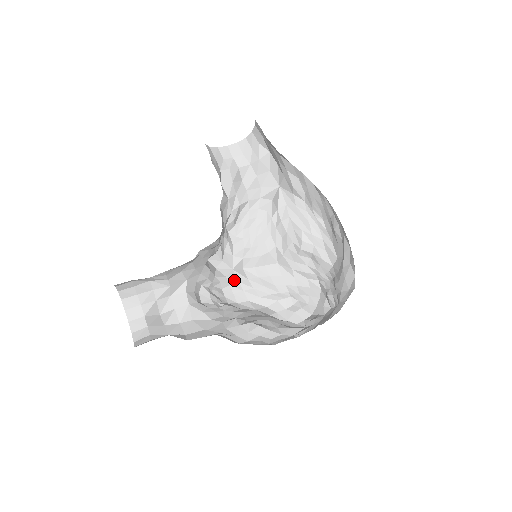
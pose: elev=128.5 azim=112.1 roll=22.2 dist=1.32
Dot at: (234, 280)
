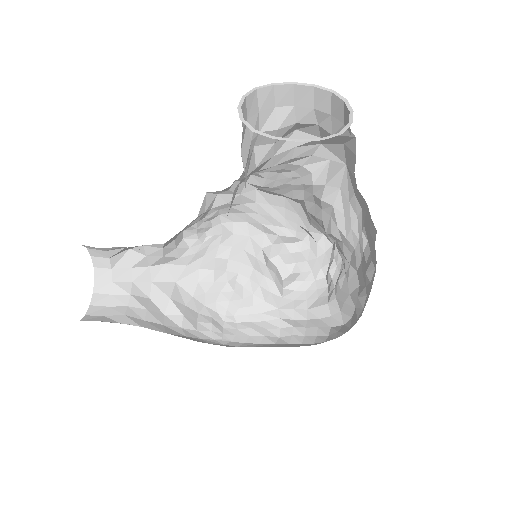
Dot at: (237, 204)
